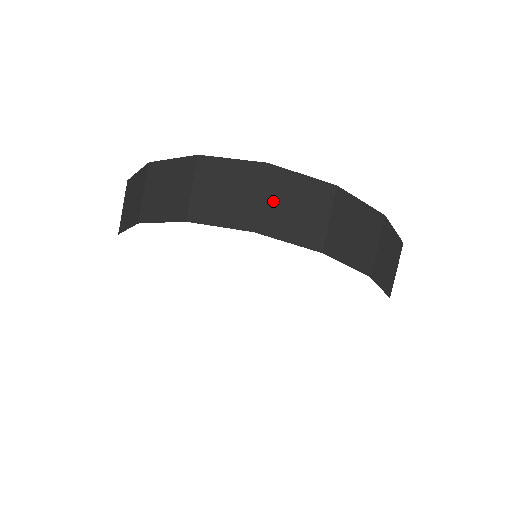
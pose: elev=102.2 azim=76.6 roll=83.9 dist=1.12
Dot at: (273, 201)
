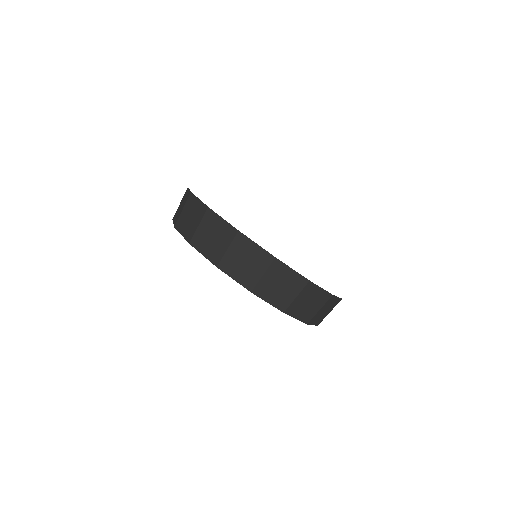
Dot at: (233, 254)
